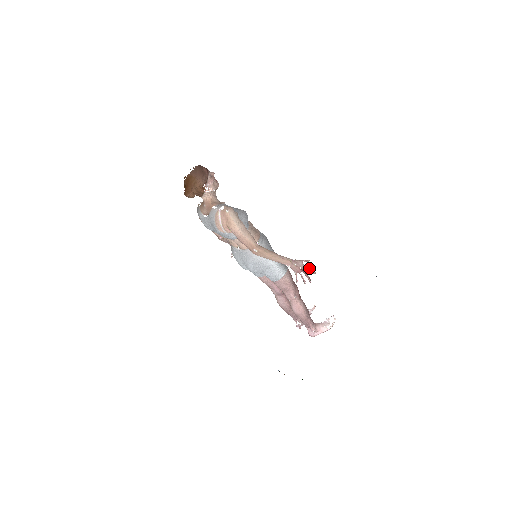
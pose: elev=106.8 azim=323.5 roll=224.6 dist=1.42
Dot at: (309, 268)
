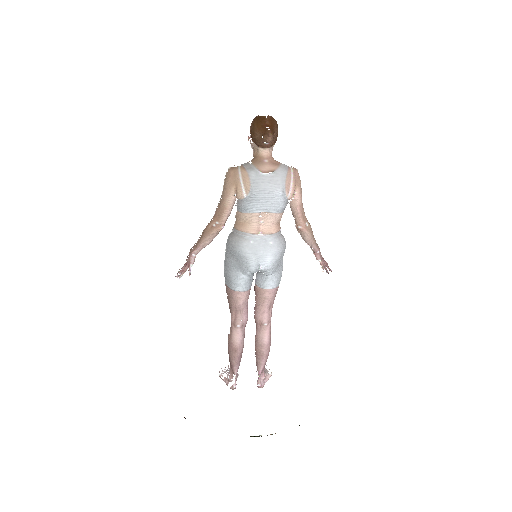
Dot at: occluded
